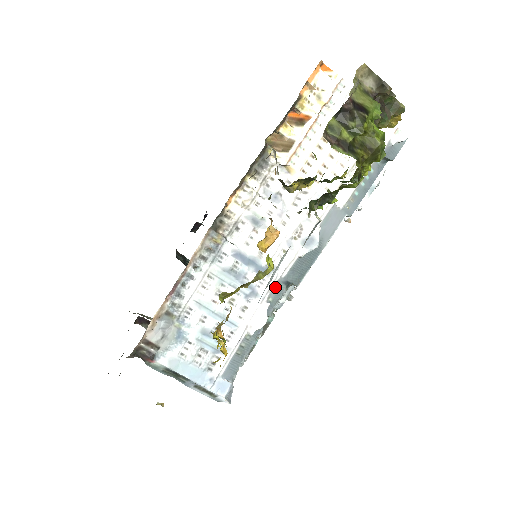
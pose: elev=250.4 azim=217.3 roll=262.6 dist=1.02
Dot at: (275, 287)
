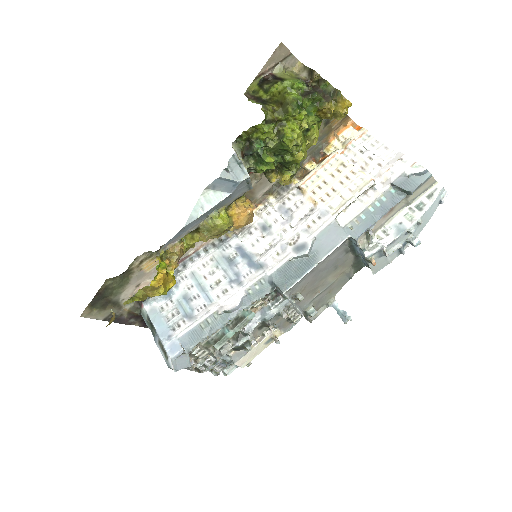
Dot at: (259, 282)
